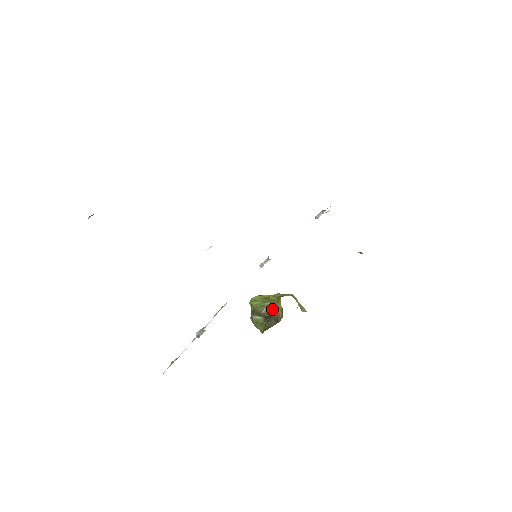
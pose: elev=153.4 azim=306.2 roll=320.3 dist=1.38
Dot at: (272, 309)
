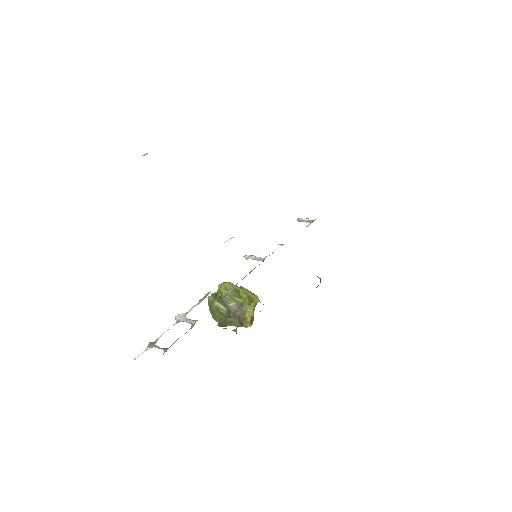
Dot at: (240, 308)
